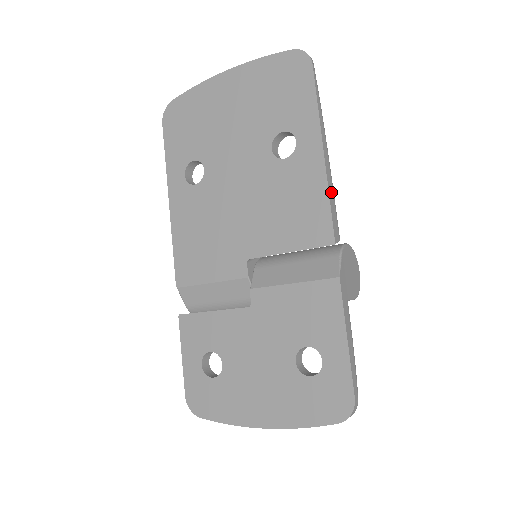
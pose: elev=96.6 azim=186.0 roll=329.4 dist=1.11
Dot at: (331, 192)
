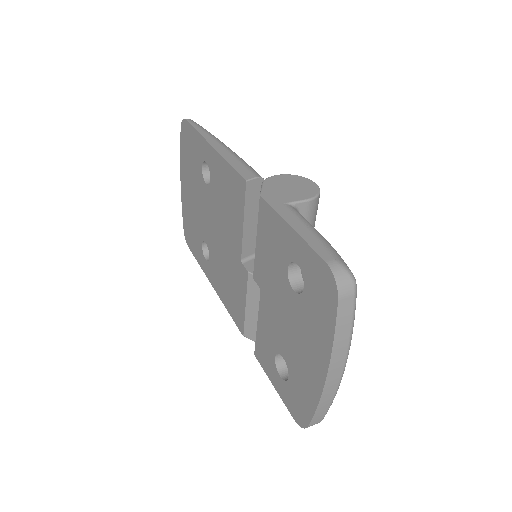
Dot at: (231, 159)
